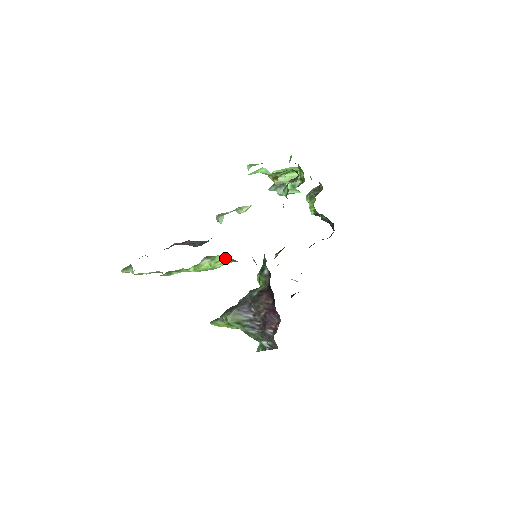
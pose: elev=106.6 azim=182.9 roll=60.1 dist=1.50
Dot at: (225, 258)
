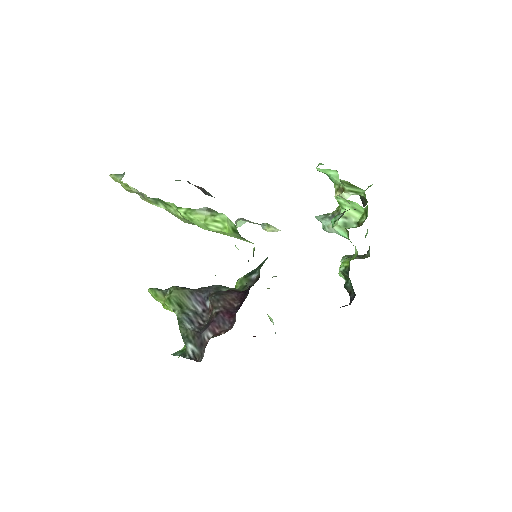
Dot at: (227, 222)
